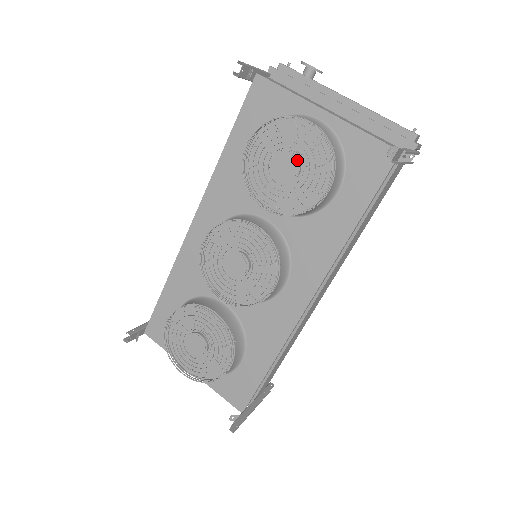
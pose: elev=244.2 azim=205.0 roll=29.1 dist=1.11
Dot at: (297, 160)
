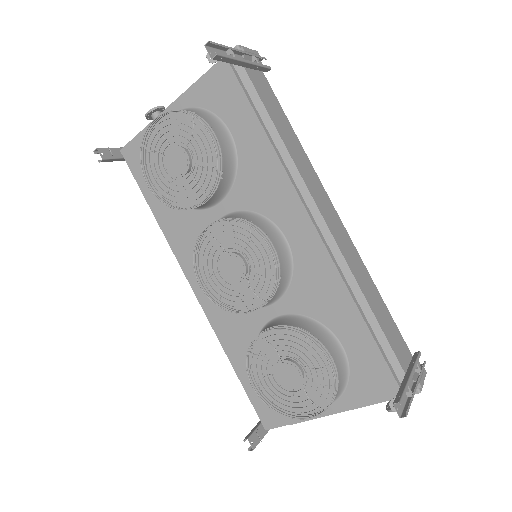
Dot at: (176, 147)
